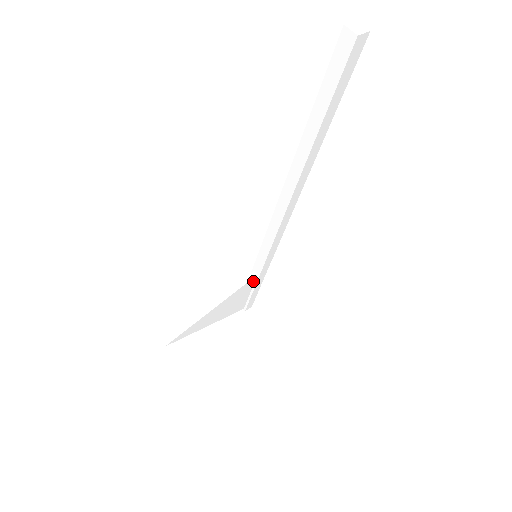
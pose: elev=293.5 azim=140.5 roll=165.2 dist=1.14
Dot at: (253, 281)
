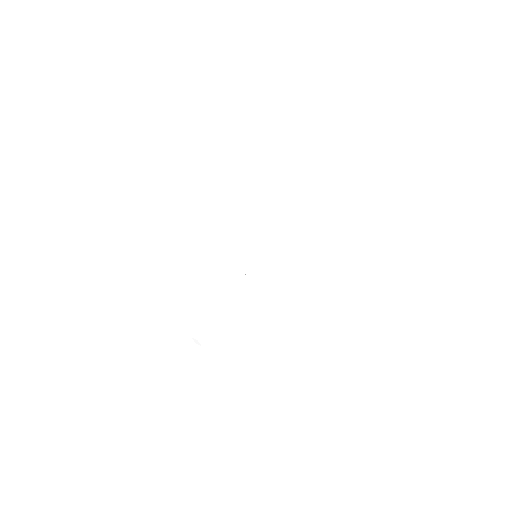
Dot at: (233, 292)
